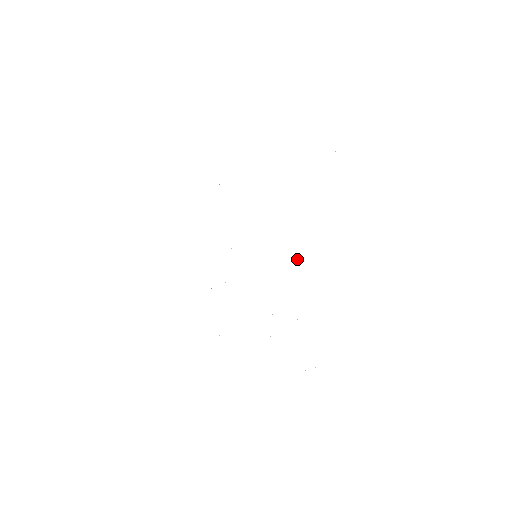
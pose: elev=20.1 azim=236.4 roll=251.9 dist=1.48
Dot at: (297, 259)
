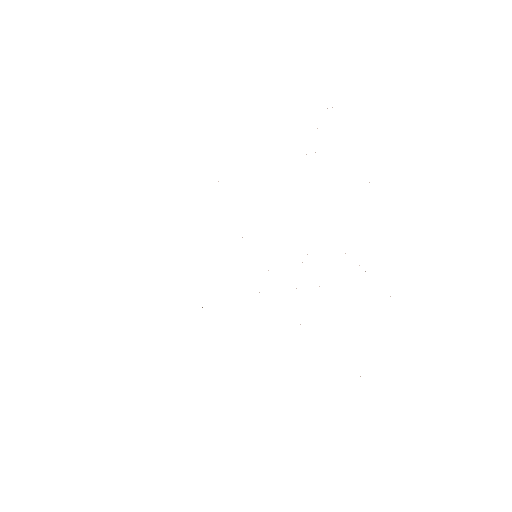
Dot at: occluded
